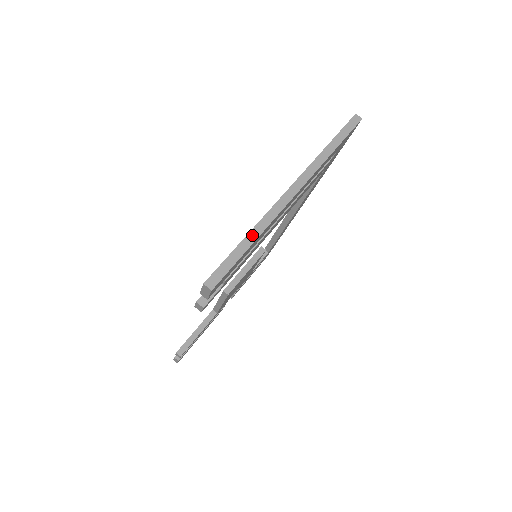
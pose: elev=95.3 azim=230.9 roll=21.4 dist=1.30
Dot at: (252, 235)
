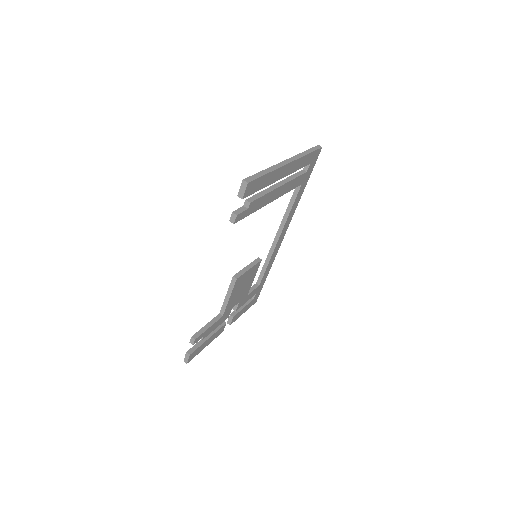
Dot at: (267, 170)
